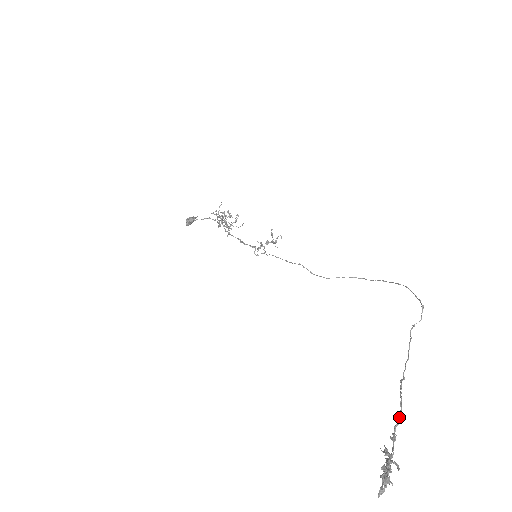
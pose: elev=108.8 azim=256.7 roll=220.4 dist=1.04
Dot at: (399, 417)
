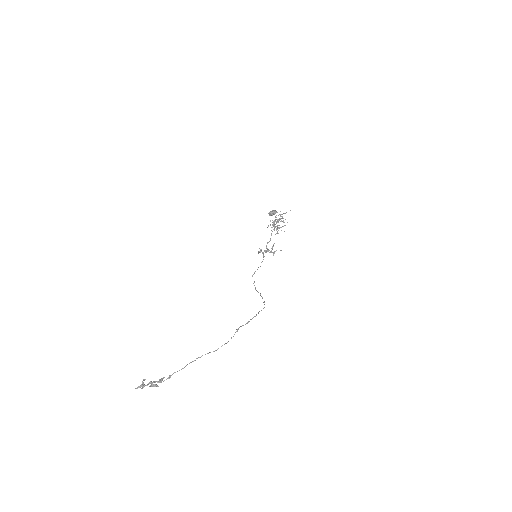
Dot at: (179, 370)
